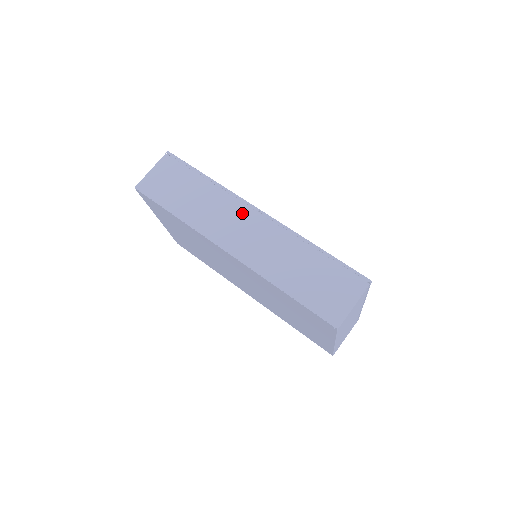
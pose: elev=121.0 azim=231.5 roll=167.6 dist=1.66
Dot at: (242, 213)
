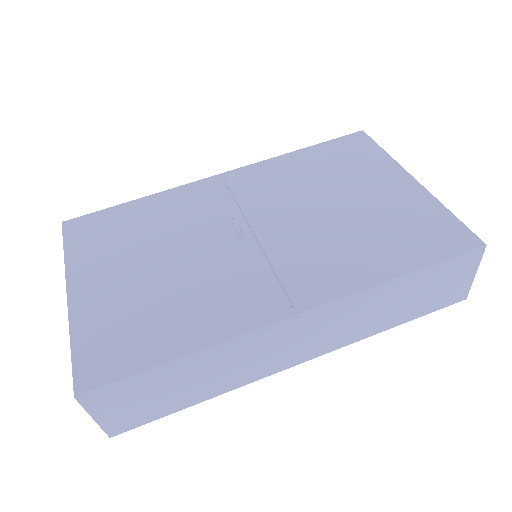
Dot at: (278, 336)
